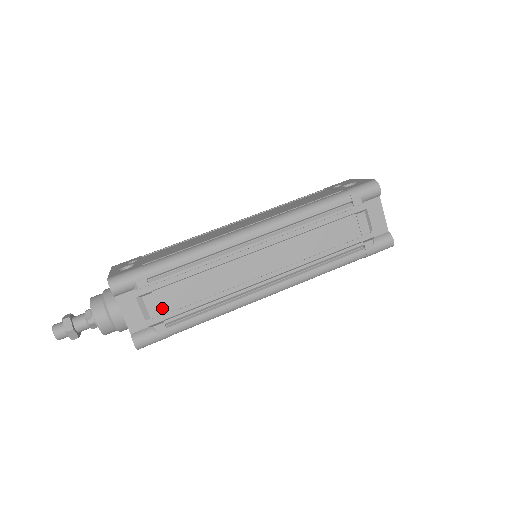
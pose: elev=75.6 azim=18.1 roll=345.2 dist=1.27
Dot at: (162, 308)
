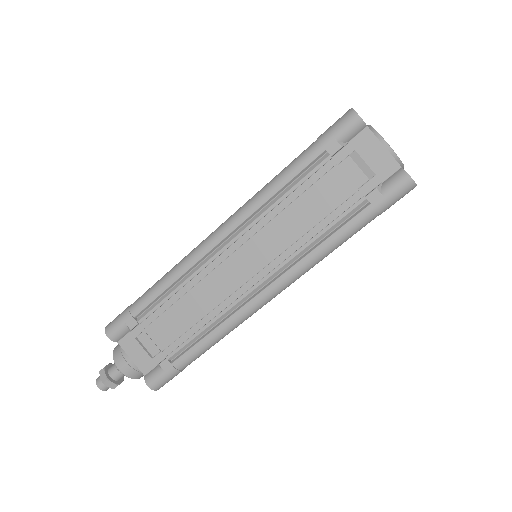
Dot at: (159, 344)
